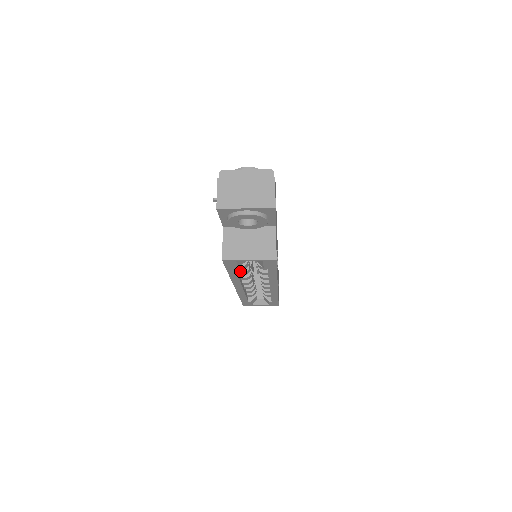
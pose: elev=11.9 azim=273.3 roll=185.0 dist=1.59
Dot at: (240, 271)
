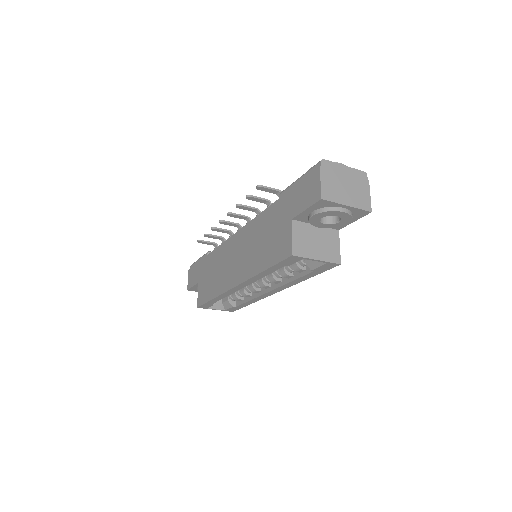
Dot at: occluded
